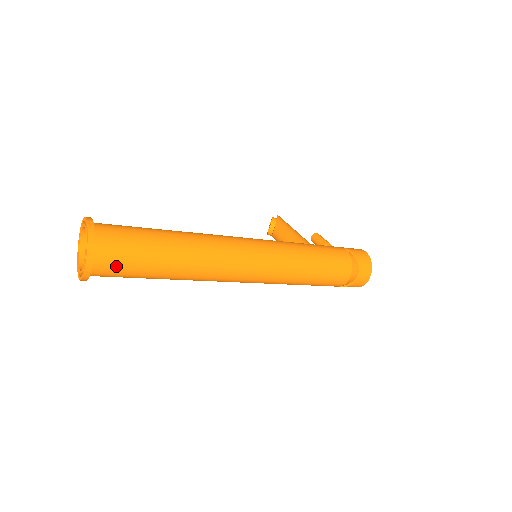
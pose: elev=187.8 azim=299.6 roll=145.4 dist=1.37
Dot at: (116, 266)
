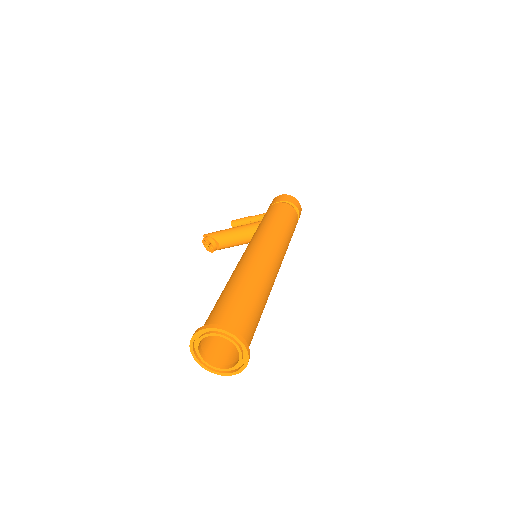
Dot at: (250, 334)
